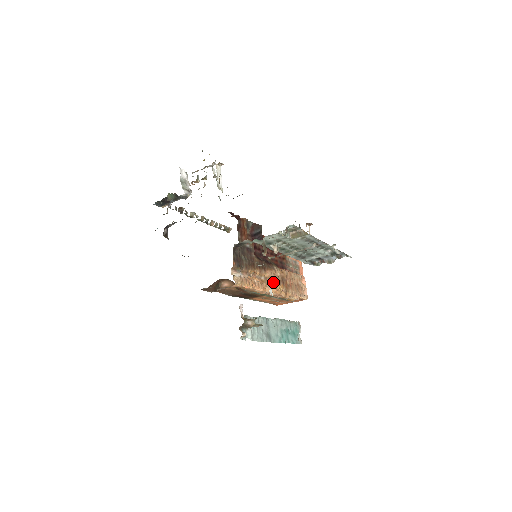
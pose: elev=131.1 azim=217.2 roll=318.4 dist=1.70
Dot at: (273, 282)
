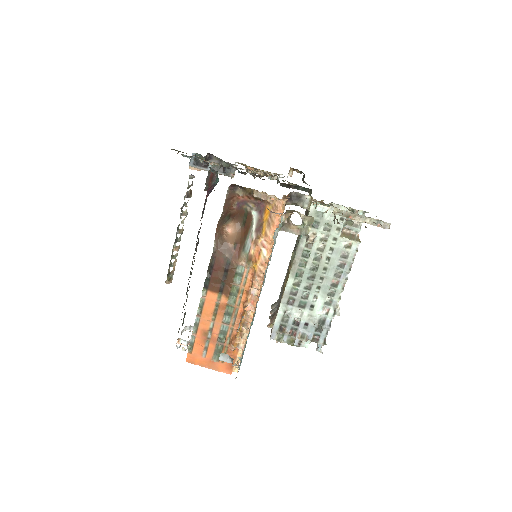
Dot at: occluded
